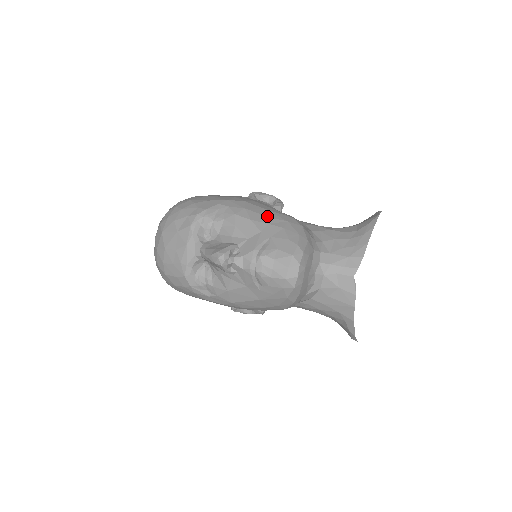
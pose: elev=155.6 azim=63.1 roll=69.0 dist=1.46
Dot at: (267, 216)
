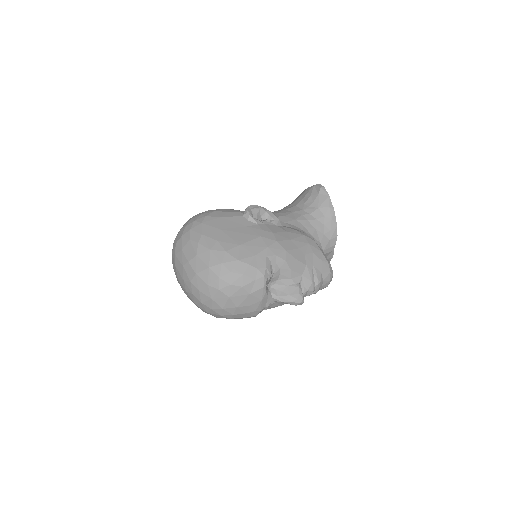
Dot at: (299, 248)
